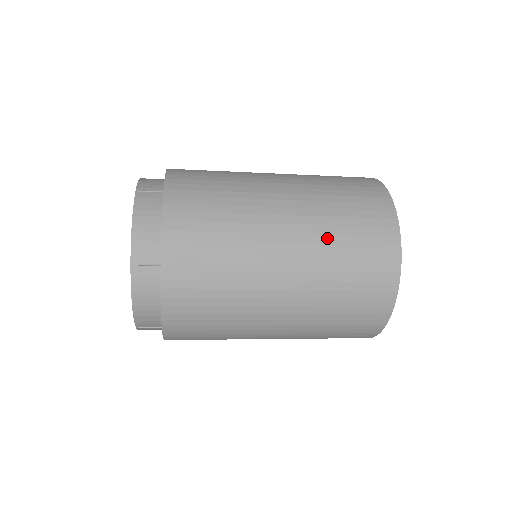
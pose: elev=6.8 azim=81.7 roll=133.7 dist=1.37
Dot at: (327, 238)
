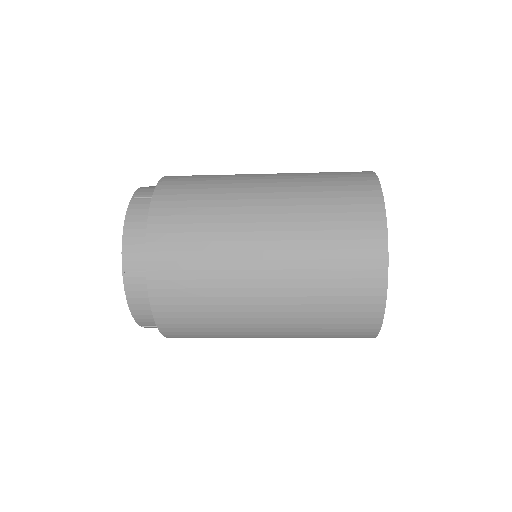
Dot at: (304, 175)
